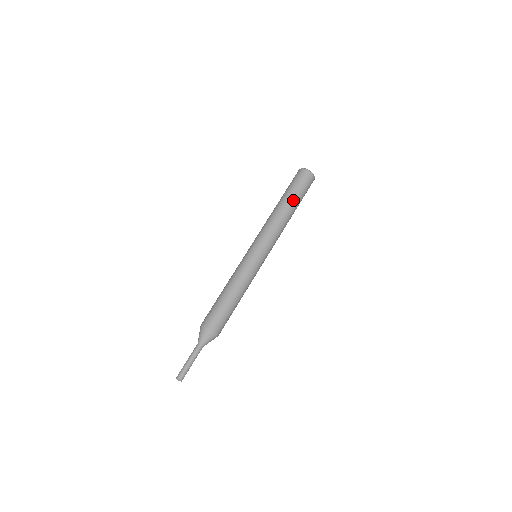
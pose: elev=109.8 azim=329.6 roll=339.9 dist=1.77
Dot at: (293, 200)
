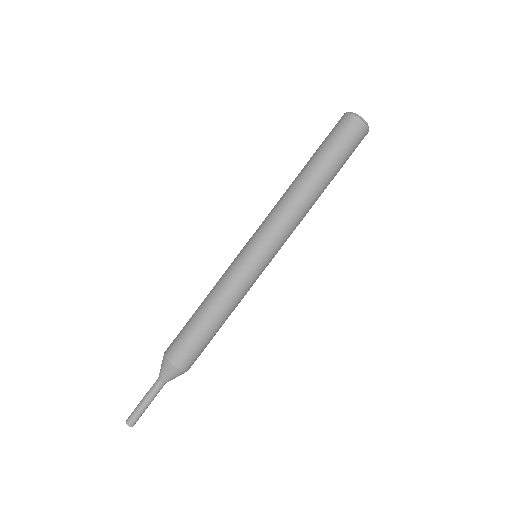
Dot at: (328, 173)
